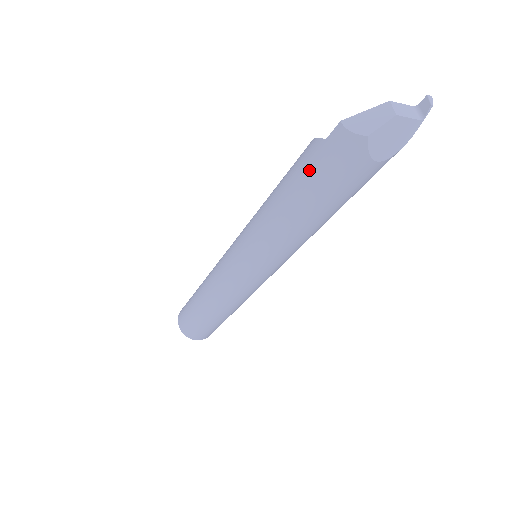
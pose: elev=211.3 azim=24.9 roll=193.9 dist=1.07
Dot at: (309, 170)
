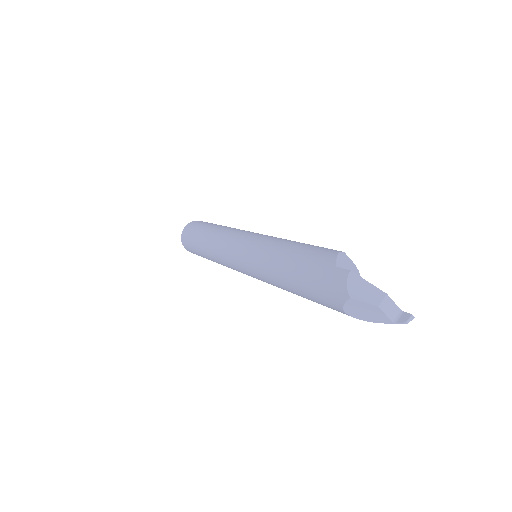
Dot at: (313, 267)
